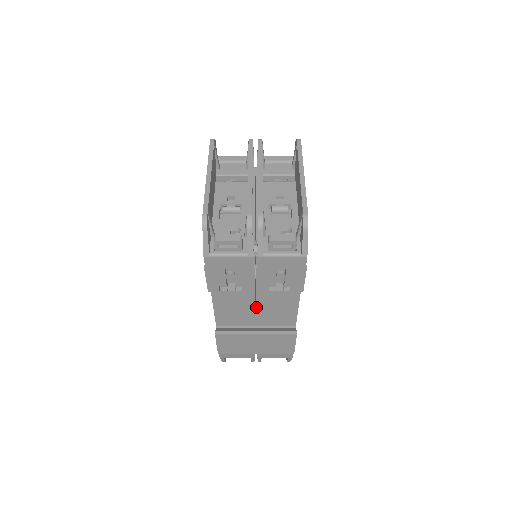
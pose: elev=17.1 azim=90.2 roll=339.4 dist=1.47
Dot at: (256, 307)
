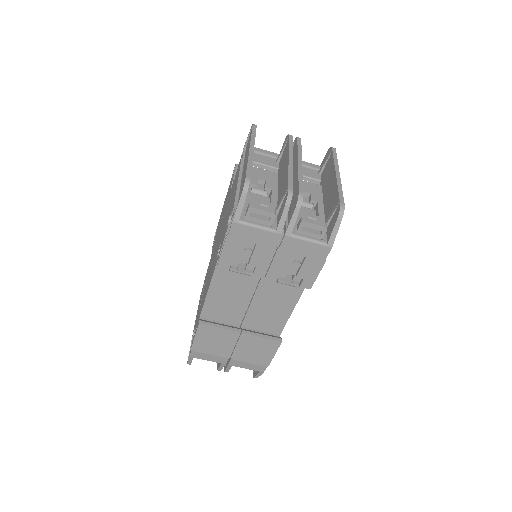
Dot at: (251, 302)
